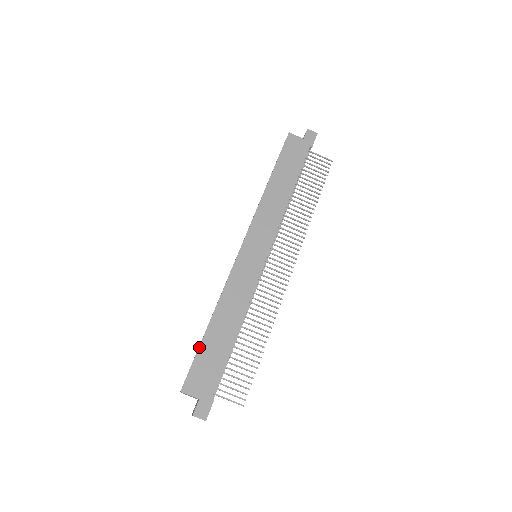
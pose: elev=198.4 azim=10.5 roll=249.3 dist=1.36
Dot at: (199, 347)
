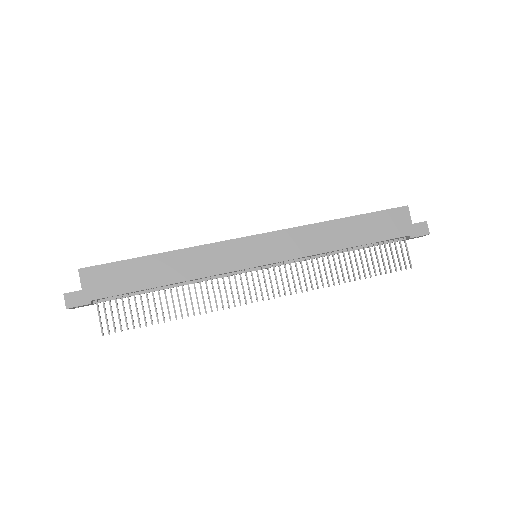
Dot at: (129, 259)
